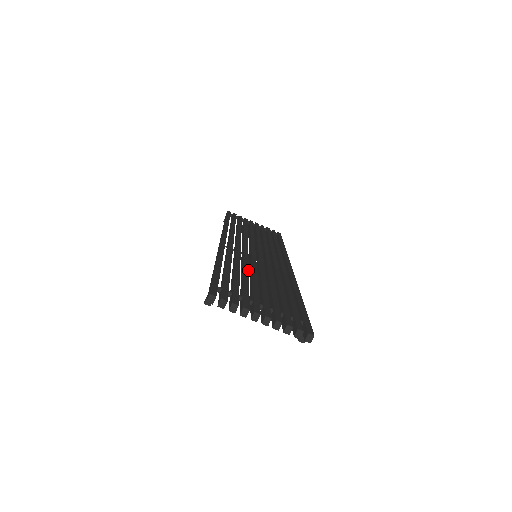
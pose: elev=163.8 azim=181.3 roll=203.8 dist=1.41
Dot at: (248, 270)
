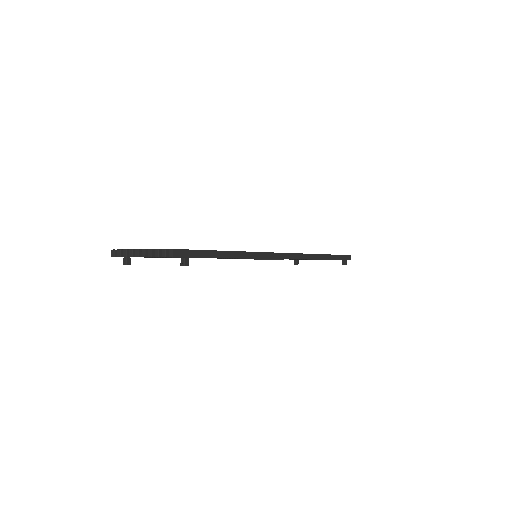
Dot at: occluded
